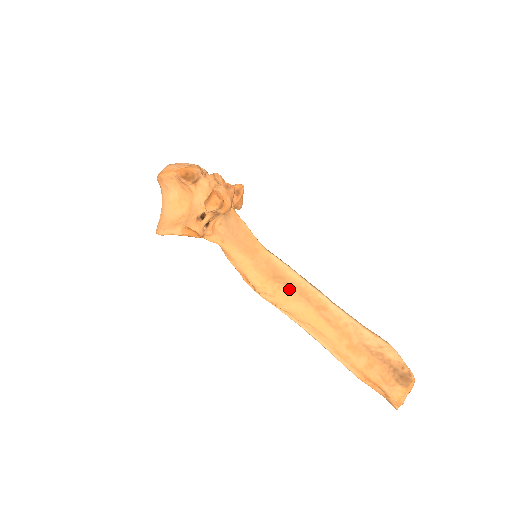
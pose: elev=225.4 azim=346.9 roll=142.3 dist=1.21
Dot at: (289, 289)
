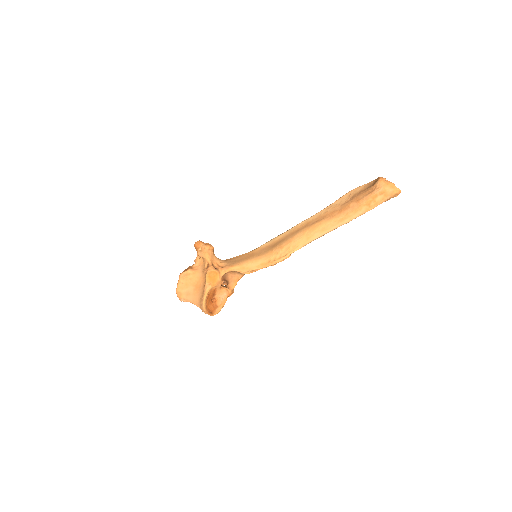
Dot at: (285, 240)
